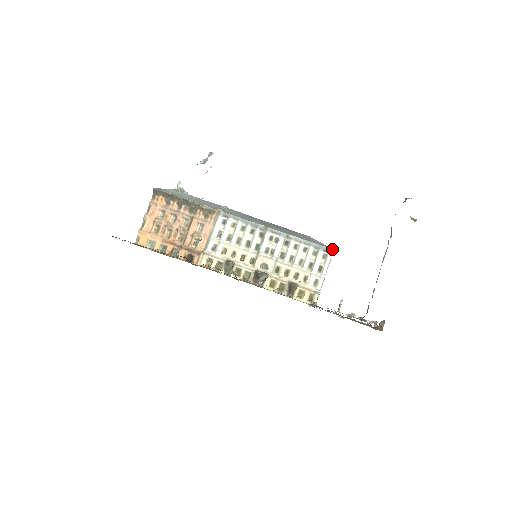
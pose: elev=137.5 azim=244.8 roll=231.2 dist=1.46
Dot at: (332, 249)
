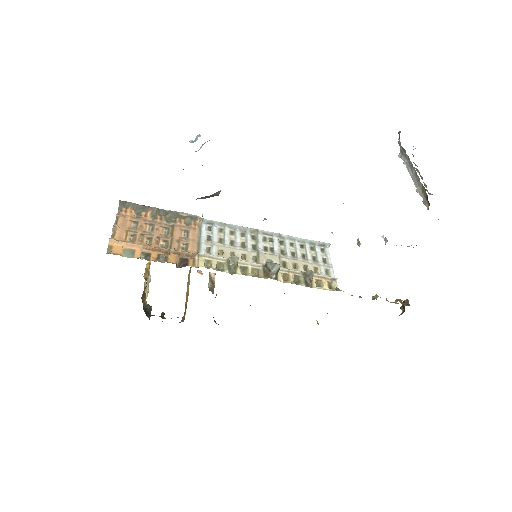
Dot at: (326, 243)
